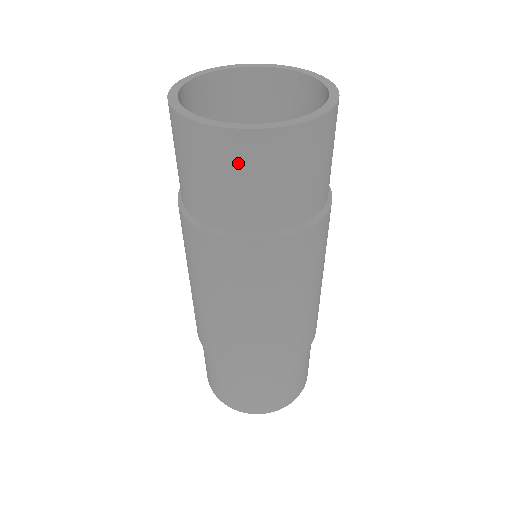
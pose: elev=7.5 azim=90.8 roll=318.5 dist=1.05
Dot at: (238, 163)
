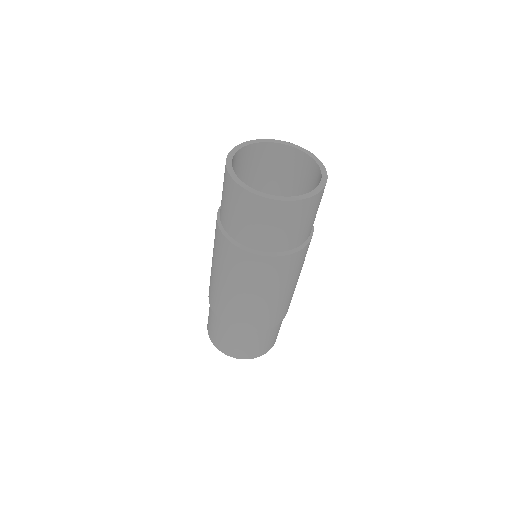
Dot at: (272, 216)
